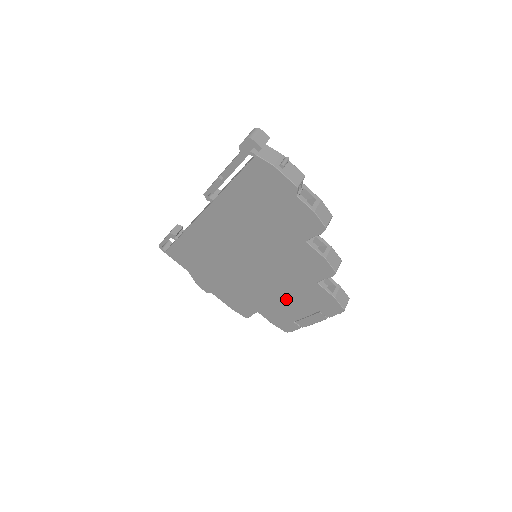
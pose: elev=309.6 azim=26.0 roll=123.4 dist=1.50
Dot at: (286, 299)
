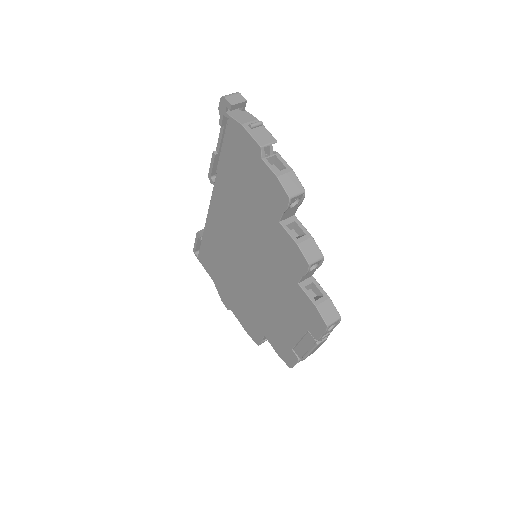
Dot at: (280, 313)
